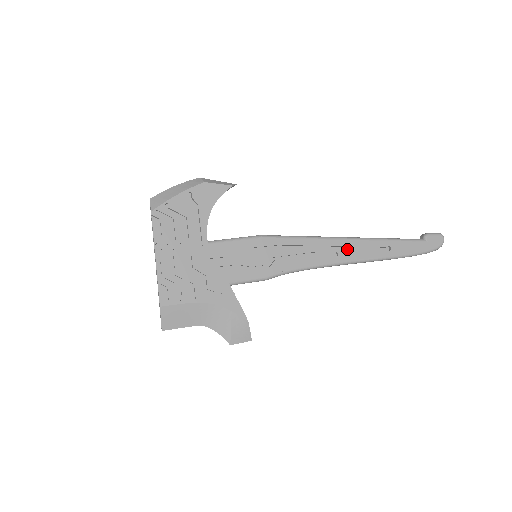
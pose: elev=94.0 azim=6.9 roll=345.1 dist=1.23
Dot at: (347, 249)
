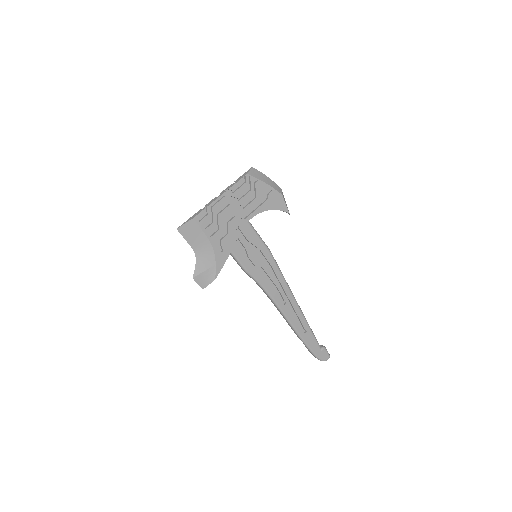
Dot at: (291, 308)
